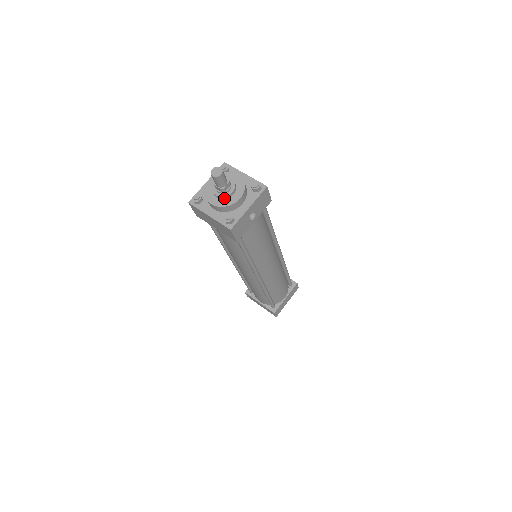
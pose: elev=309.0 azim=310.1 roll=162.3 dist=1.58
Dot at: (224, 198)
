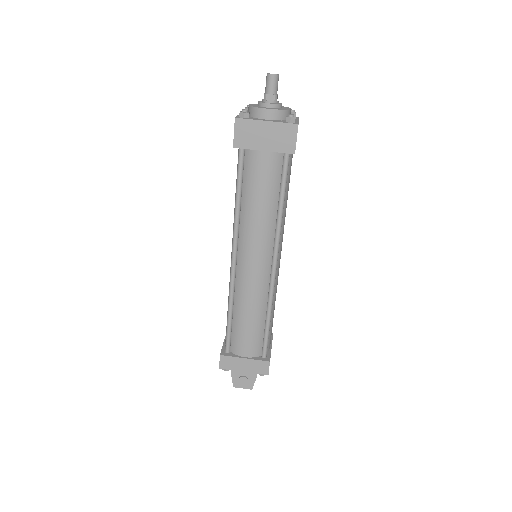
Dot at: (277, 107)
